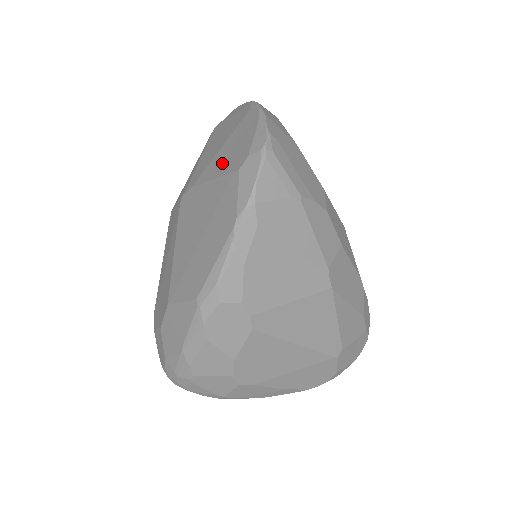
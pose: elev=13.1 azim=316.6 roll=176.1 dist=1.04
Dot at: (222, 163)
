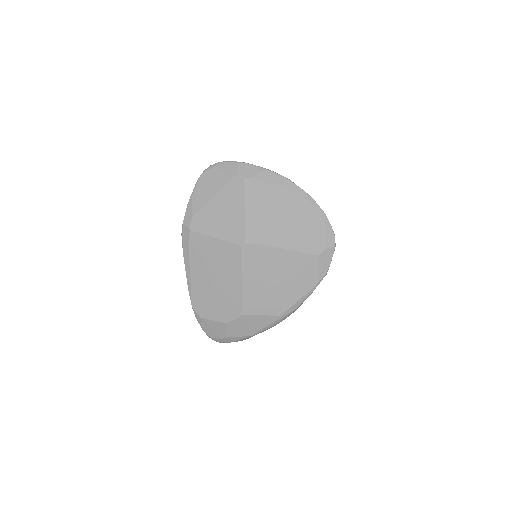
Dot at: (294, 240)
